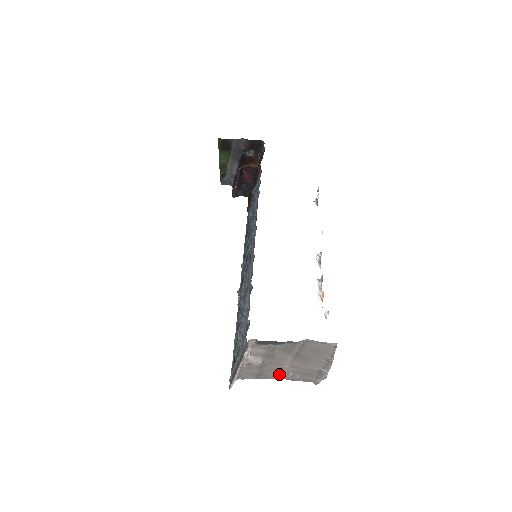
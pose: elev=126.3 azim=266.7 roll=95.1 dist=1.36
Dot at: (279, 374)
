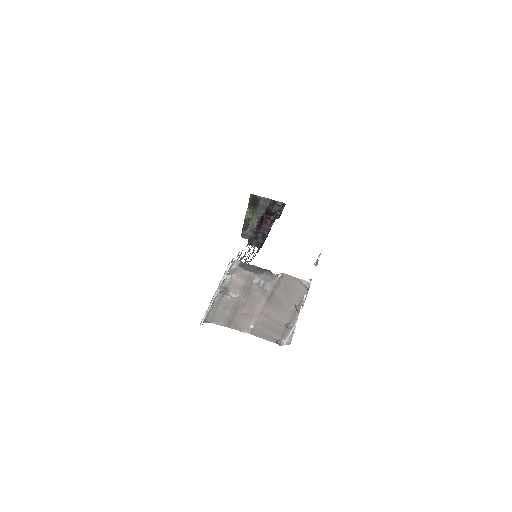
Dot at: (249, 325)
